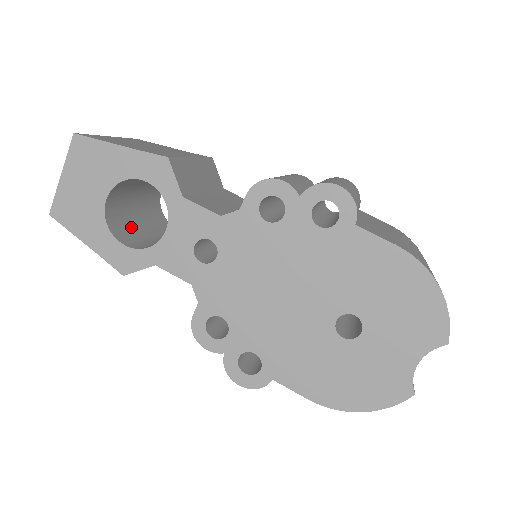
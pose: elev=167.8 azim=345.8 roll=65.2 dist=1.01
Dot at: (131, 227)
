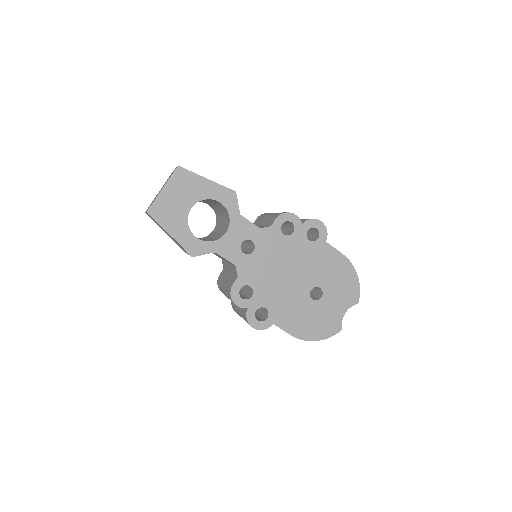
Dot at: occluded
